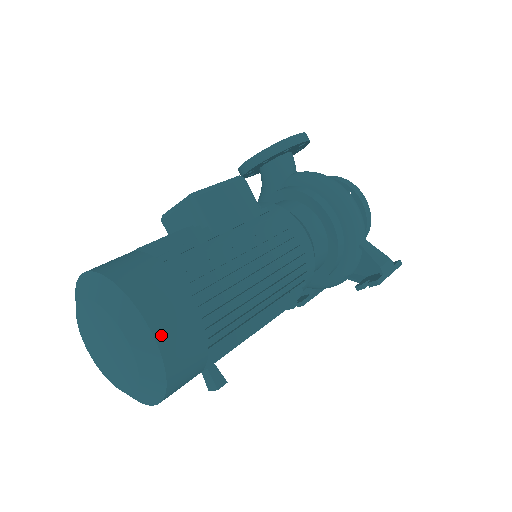
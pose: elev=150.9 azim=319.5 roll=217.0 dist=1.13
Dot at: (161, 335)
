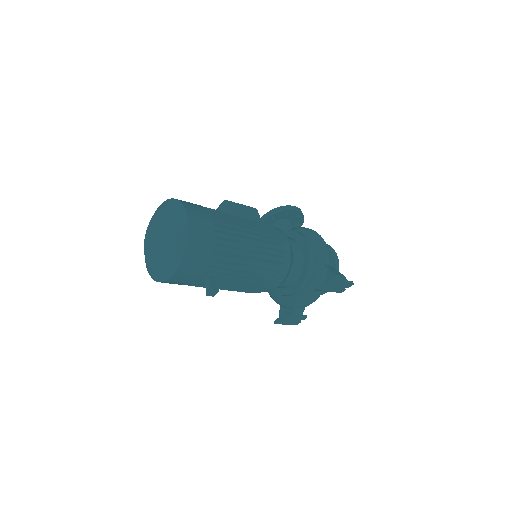
Dot at: (191, 220)
